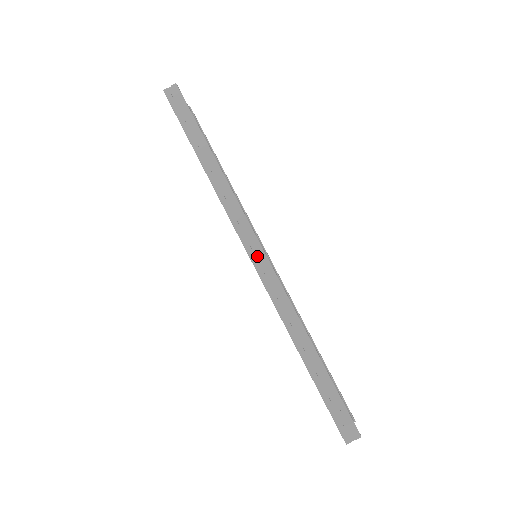
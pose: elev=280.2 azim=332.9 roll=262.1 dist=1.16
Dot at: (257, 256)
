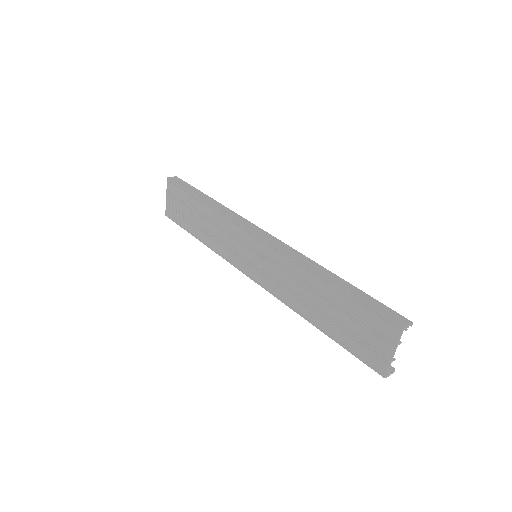
Dot at: (264, 236)
